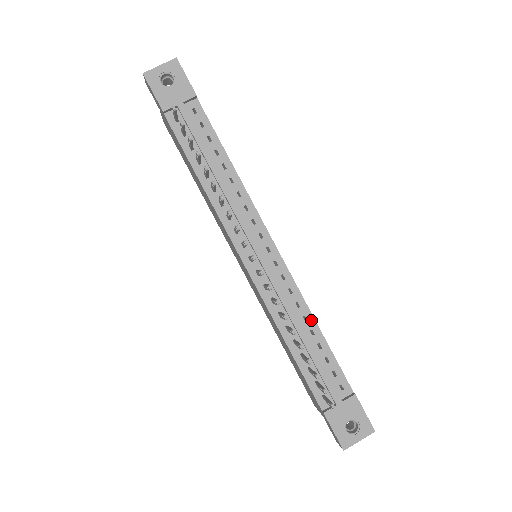
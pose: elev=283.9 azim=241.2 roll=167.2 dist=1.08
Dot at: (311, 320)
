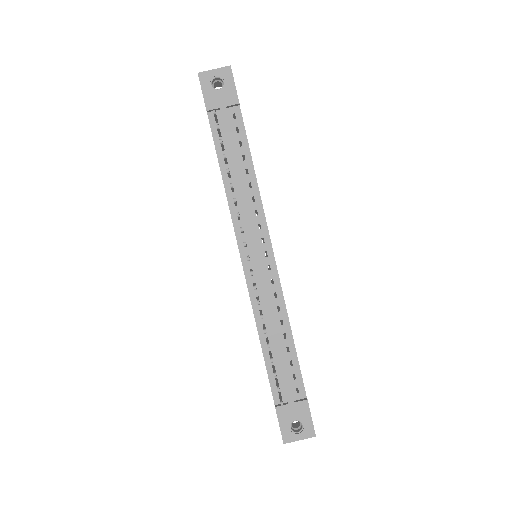
Dot at: (287, 325)
